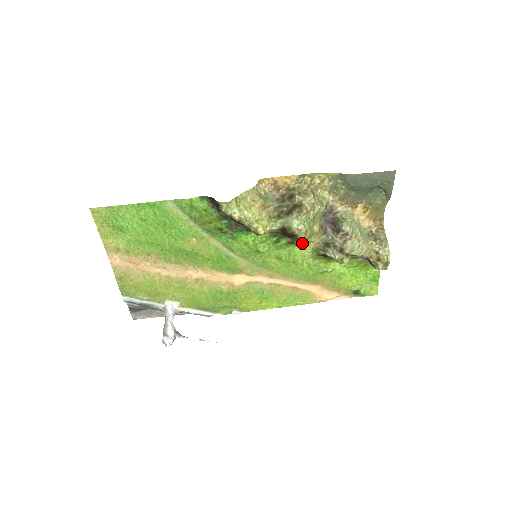
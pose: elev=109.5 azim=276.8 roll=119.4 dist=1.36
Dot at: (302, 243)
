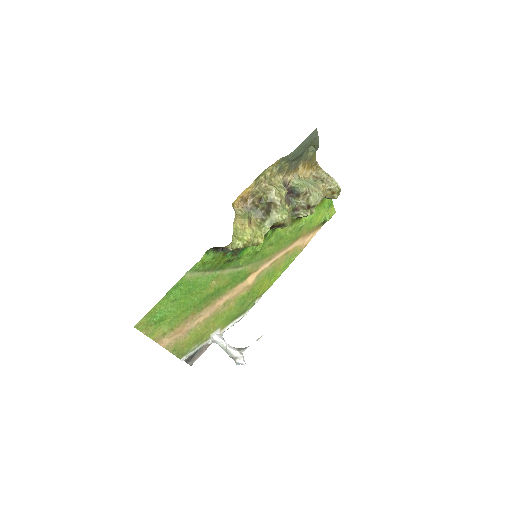
Dot at: (287, 225)
